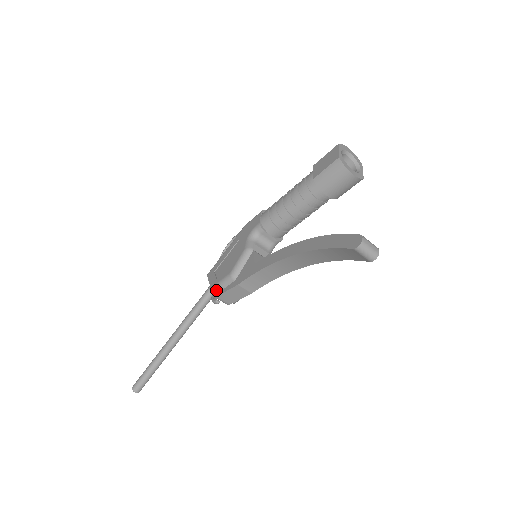
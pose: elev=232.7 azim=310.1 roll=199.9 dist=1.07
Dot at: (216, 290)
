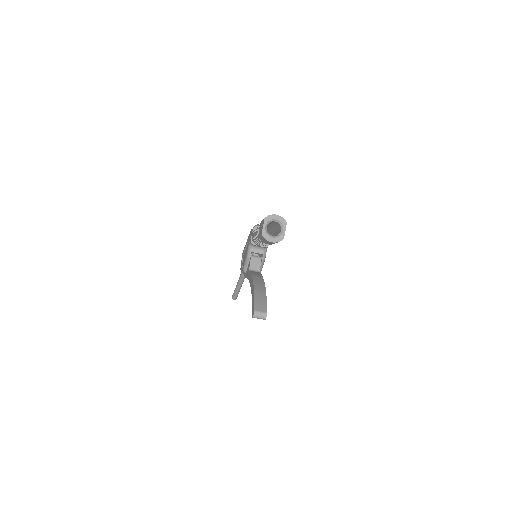
Dot at: (242, 272)
